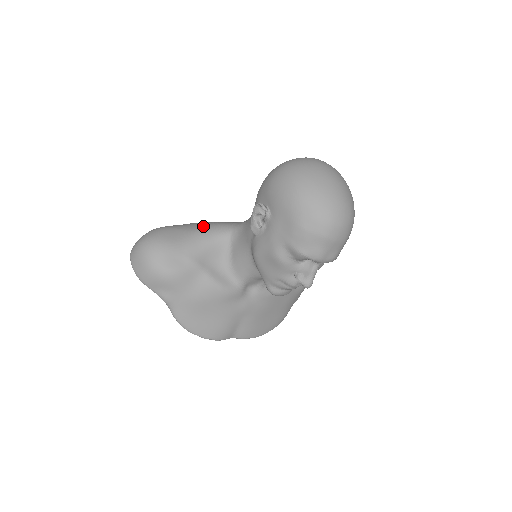
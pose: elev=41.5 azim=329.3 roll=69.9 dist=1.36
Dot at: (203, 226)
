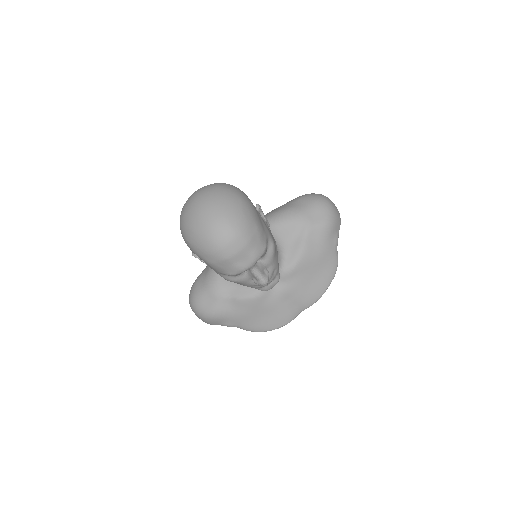
Dot at: occluded
